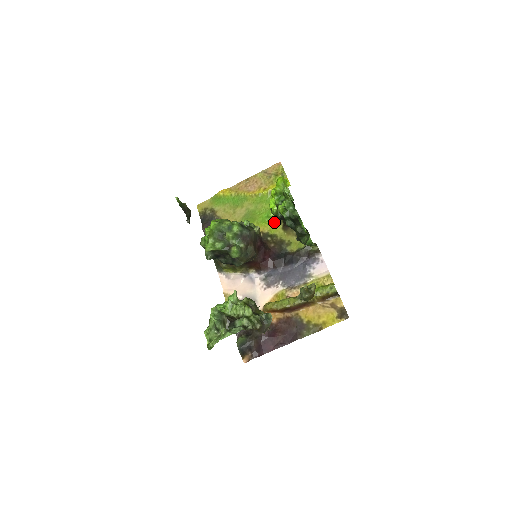
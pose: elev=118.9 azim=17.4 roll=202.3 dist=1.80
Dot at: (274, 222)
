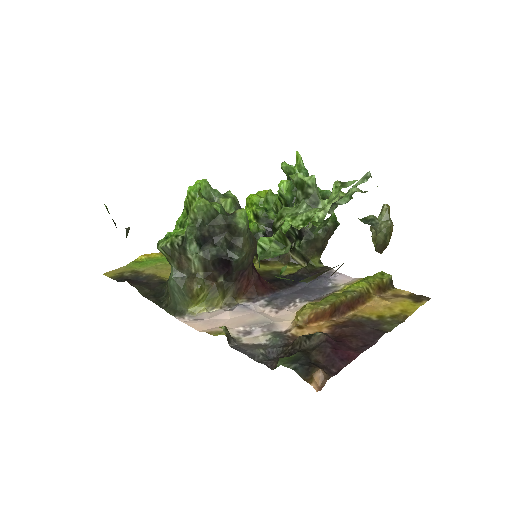
Dot at: occluded
